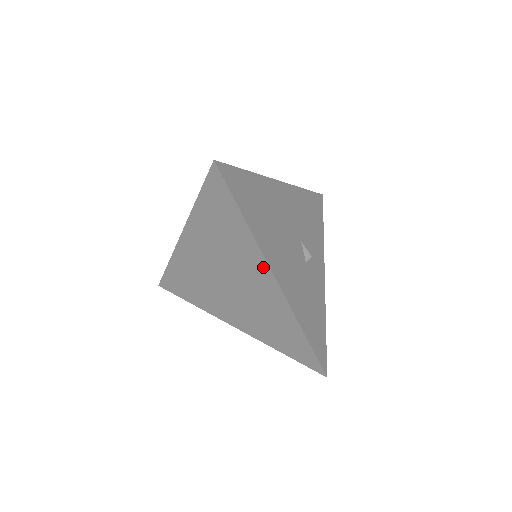
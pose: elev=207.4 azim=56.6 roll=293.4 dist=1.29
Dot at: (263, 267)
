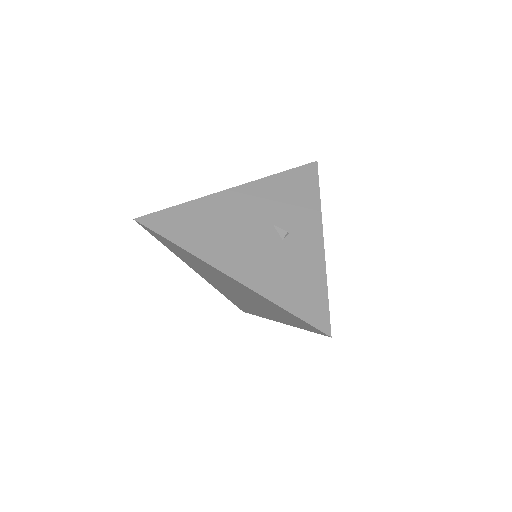
Dot at: (217, 271)
